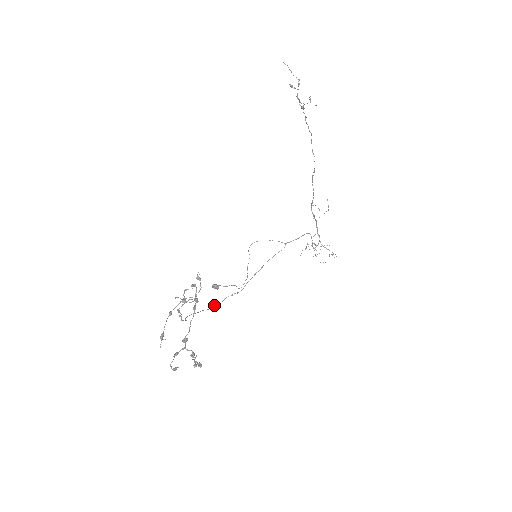
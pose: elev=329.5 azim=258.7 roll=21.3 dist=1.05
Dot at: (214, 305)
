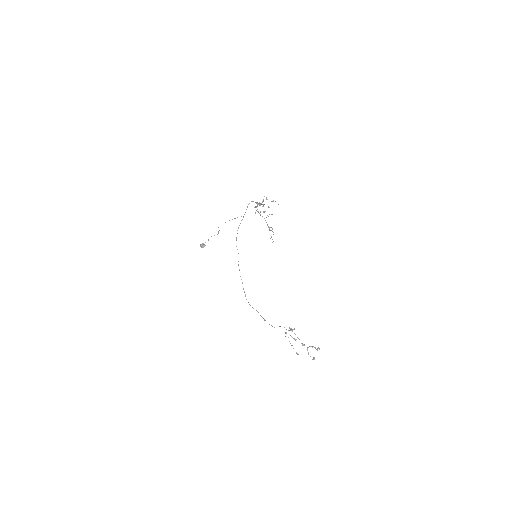
Dot at: occluded
